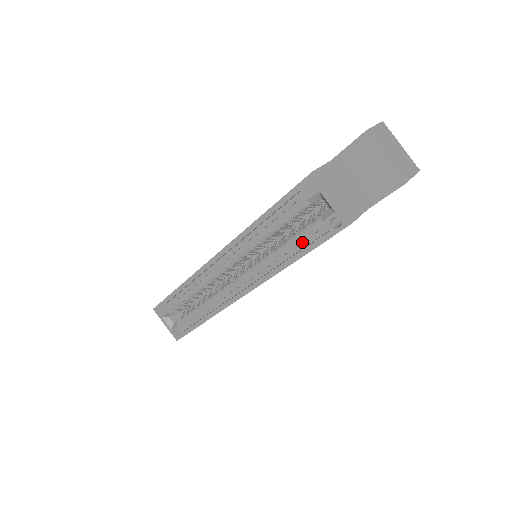
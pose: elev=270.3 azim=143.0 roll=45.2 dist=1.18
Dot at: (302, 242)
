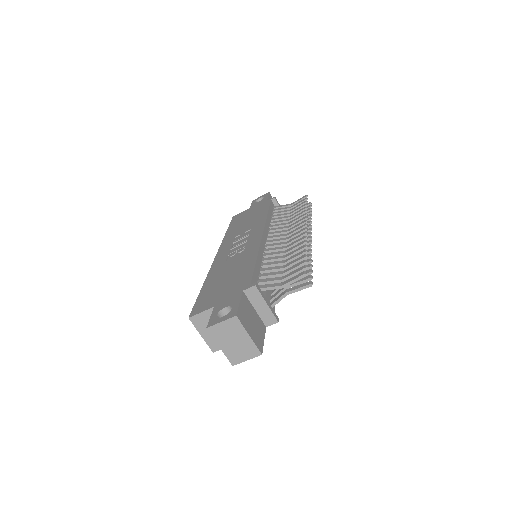
Dot at: occluded
